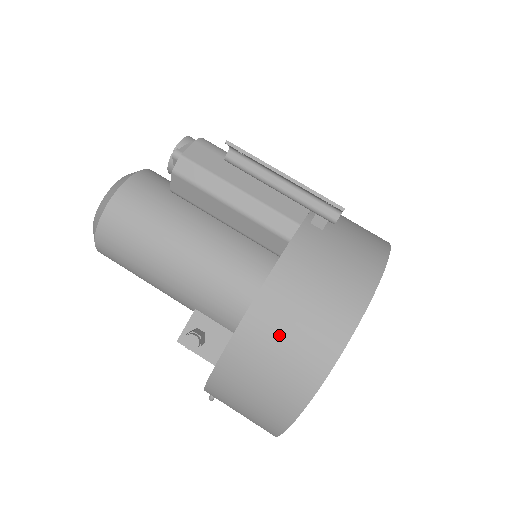
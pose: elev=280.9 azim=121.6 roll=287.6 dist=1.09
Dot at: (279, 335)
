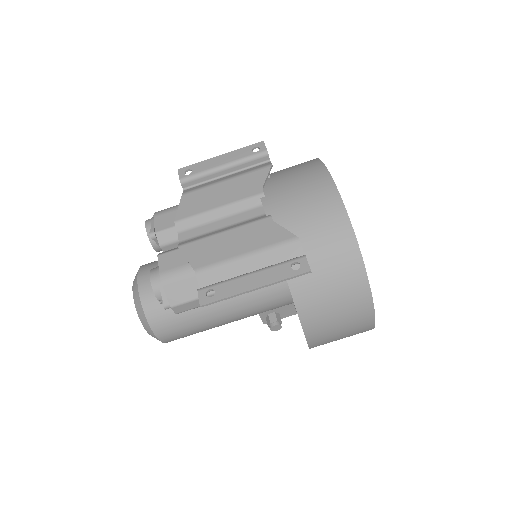
Dot at: (333, 331)
